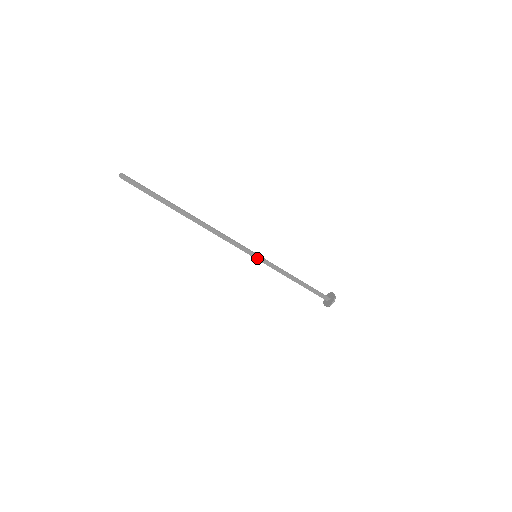
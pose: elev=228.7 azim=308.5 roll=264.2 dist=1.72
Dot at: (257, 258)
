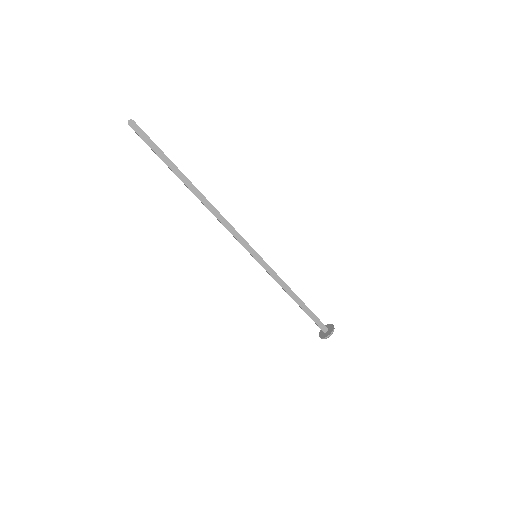
Dot at: (257, 259)
